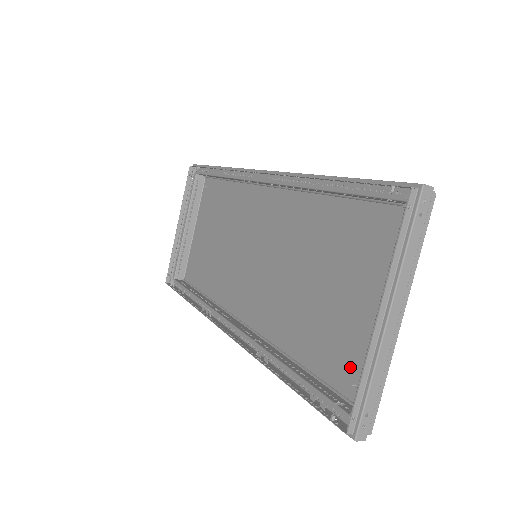
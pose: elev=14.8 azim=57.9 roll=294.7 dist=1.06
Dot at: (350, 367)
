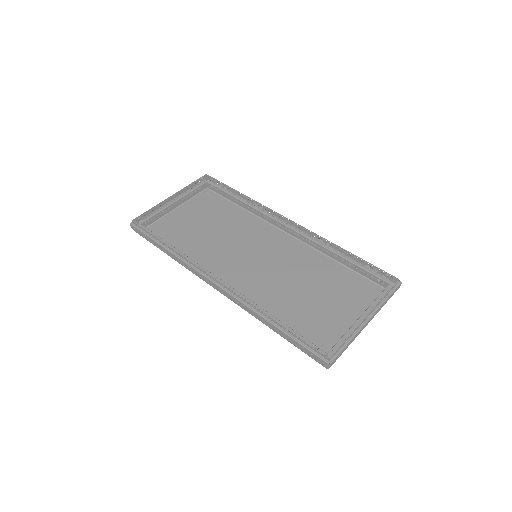
Dot at: (322, 336)
